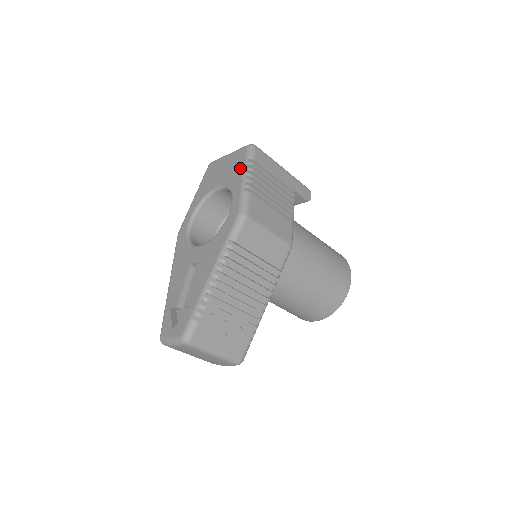
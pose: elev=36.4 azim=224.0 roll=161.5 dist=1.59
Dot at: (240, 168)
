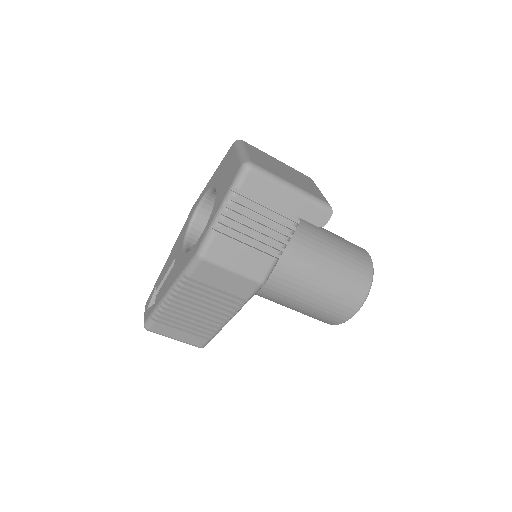
Dot at: (225, 191)
